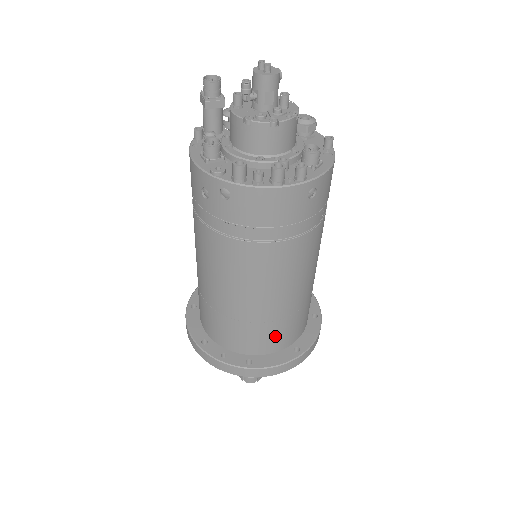
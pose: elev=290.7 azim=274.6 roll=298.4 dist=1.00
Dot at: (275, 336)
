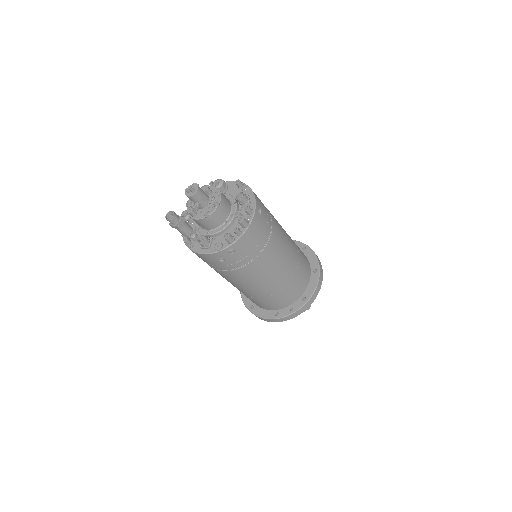
Dot at: (302, 277)
